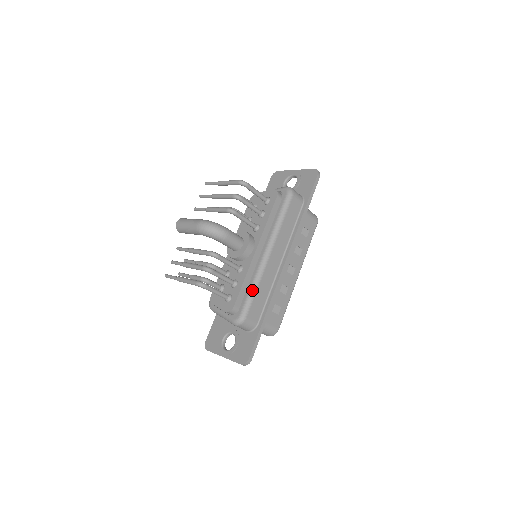
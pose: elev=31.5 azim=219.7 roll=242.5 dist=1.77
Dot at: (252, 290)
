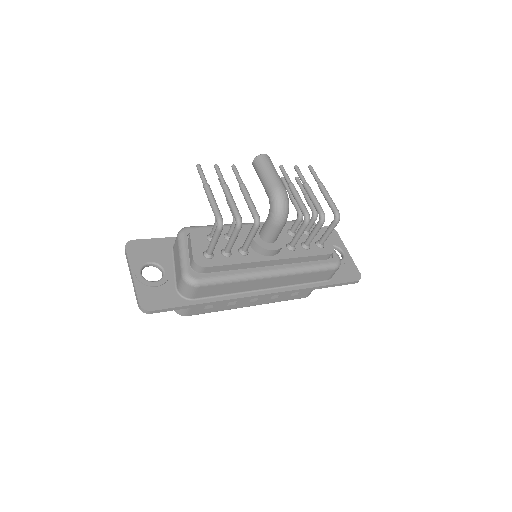
Dot at: (230, 278)
